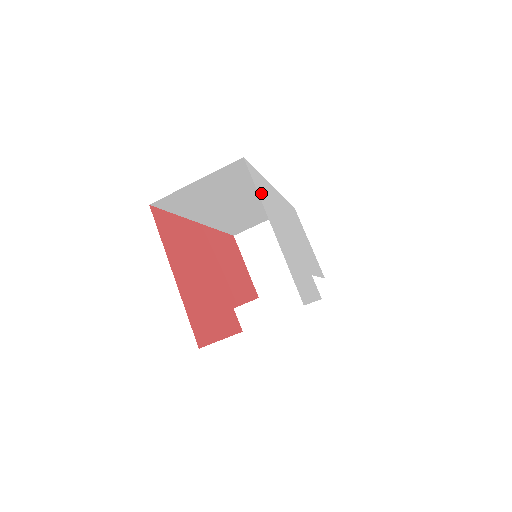
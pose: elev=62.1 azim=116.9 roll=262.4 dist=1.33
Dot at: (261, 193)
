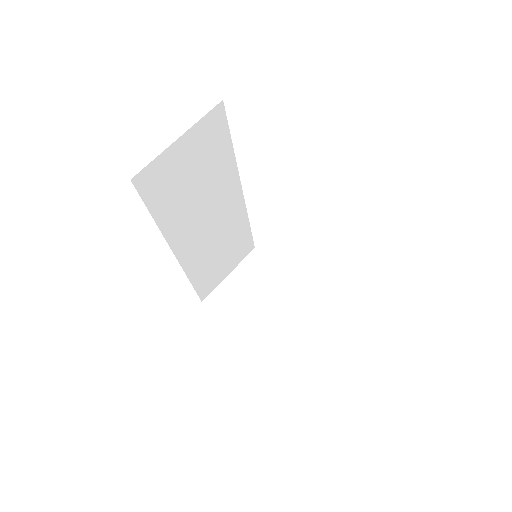
Dot at: occluded
